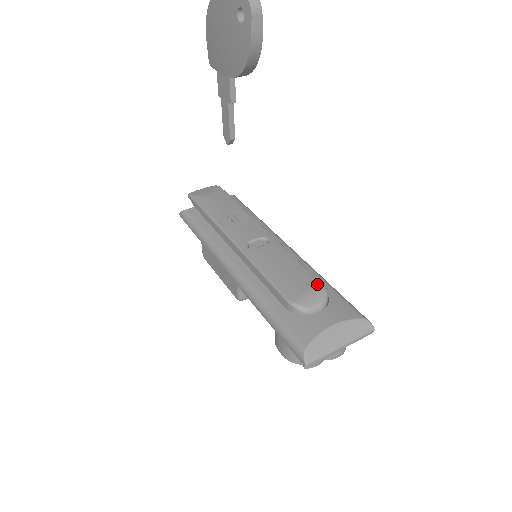
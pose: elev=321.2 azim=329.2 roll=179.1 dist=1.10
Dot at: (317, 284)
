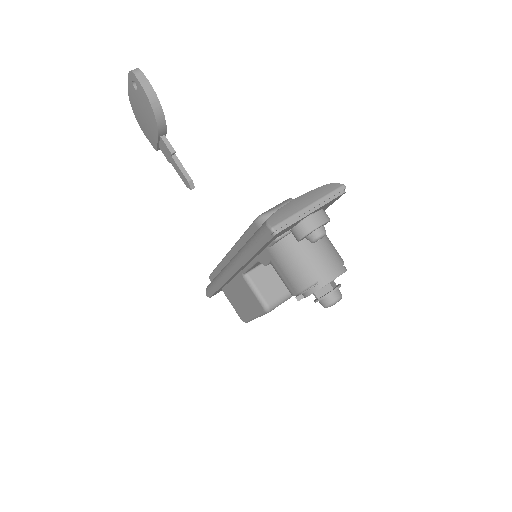
Dot at: occluded
